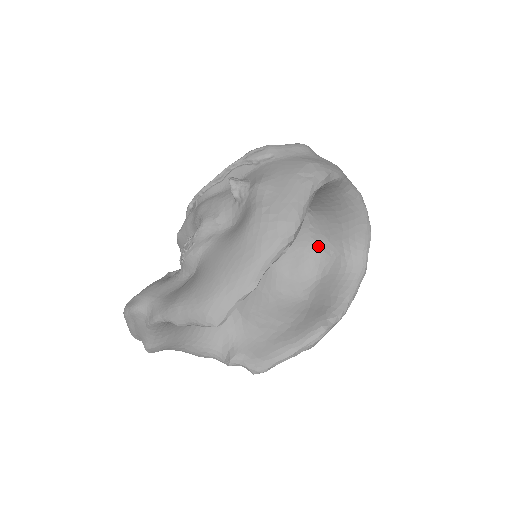
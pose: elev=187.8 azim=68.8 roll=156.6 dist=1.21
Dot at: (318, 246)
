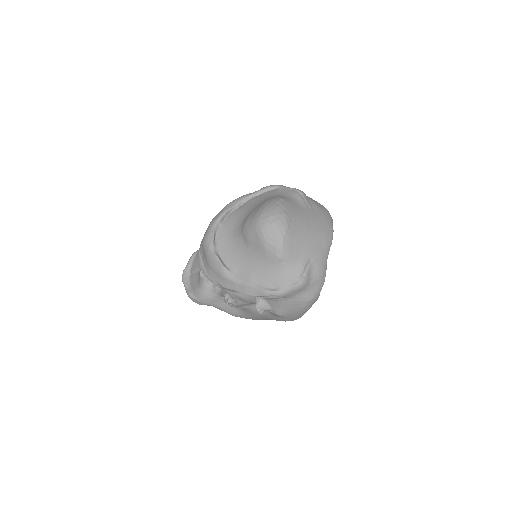
Dot at: occluded
